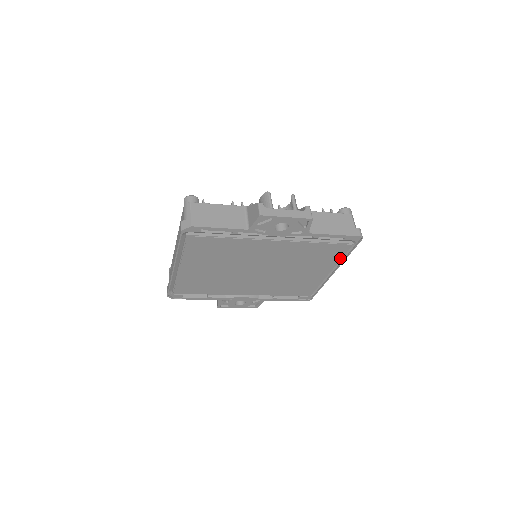
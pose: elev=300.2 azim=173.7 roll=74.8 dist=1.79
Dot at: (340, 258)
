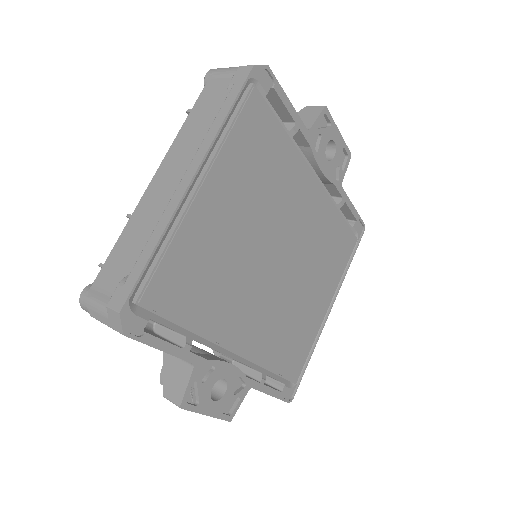
Dot at: (343, 270)
